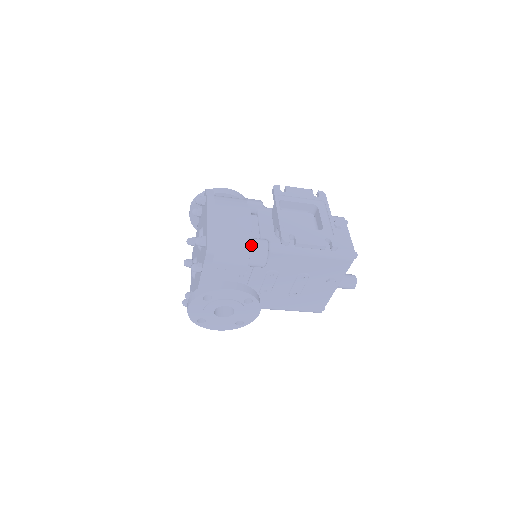
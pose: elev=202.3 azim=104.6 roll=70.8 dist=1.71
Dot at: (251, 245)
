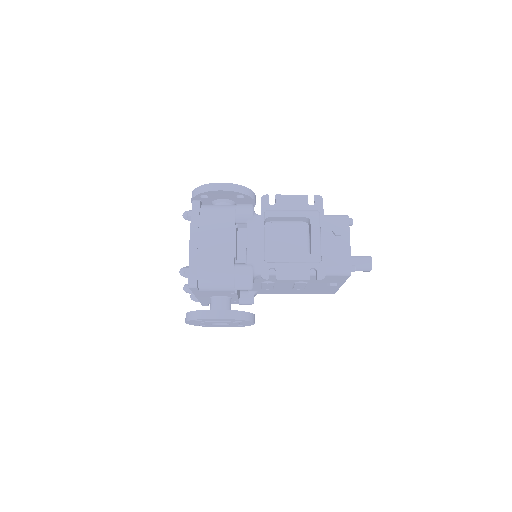
Dot at: (234, 275)
